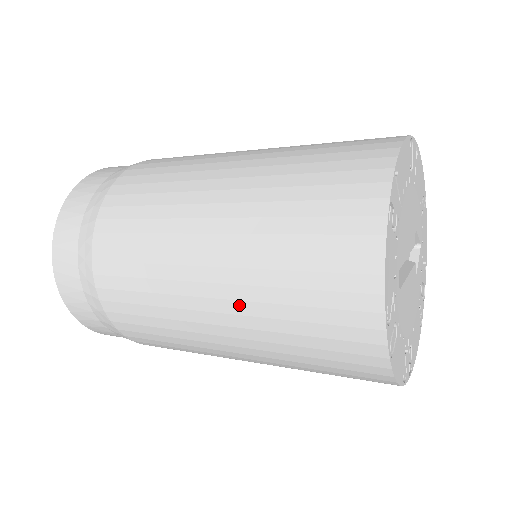
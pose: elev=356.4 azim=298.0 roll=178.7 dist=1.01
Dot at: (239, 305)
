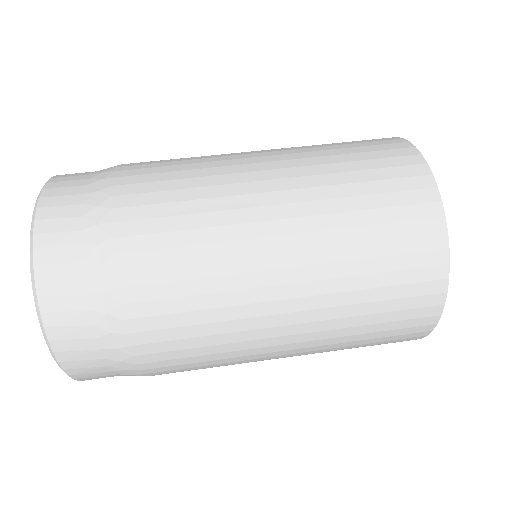
Dot at: occluded
